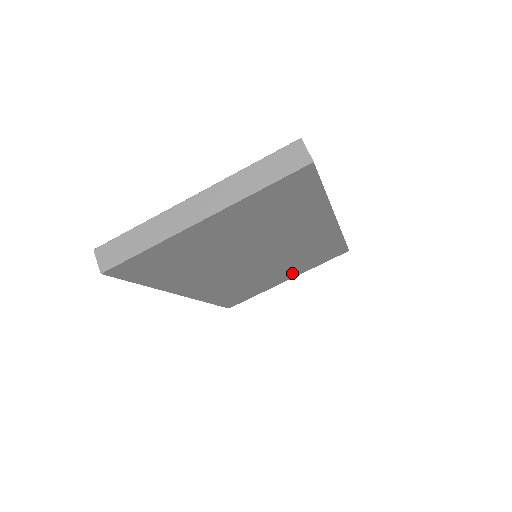
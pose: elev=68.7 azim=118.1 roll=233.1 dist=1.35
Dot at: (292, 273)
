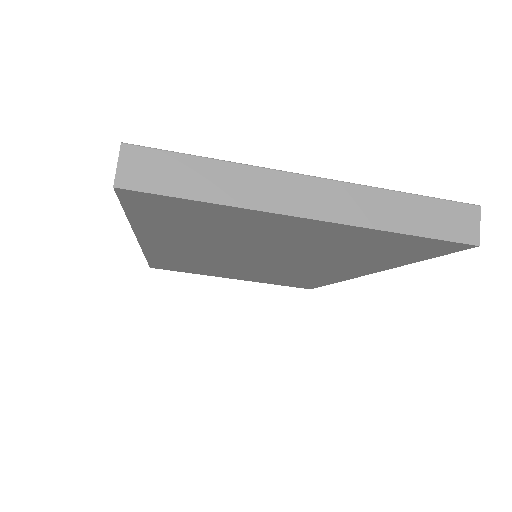
Dot at: (247, 278)
